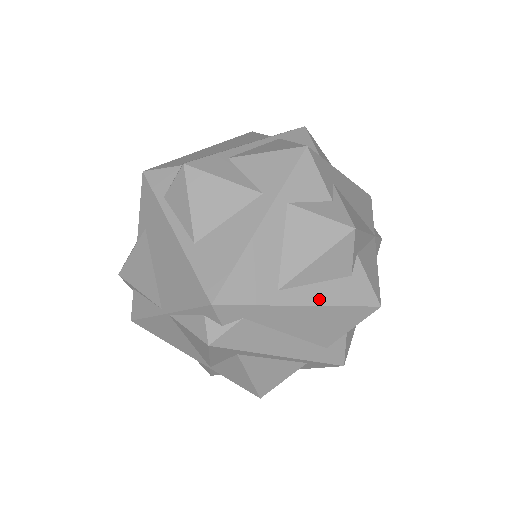
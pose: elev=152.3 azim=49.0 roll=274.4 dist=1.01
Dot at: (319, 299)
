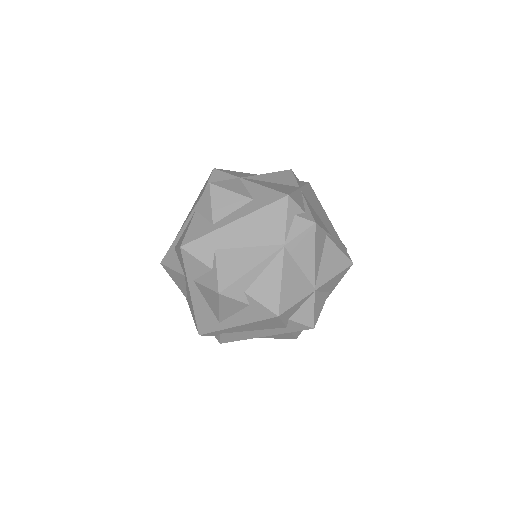
Dot at: (241, 321)
